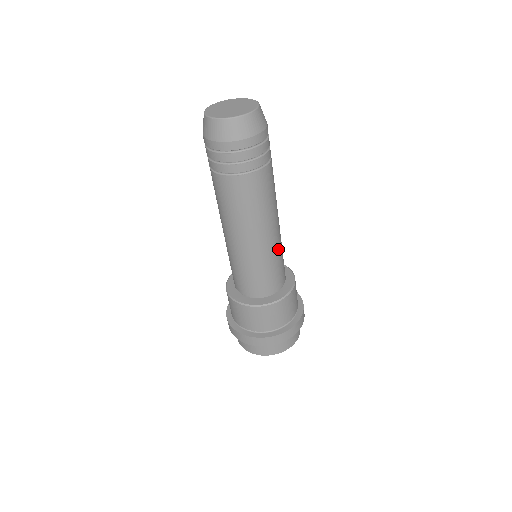
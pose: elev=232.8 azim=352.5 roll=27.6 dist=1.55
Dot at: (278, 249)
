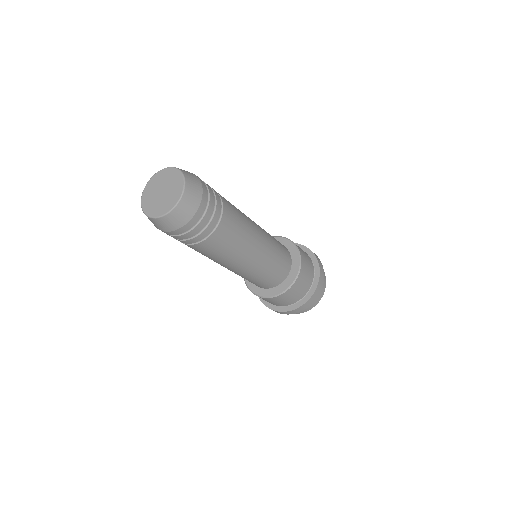
Dot at: (271, 253)
